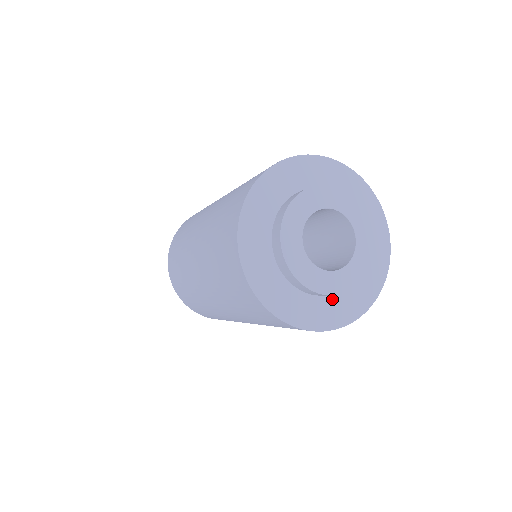
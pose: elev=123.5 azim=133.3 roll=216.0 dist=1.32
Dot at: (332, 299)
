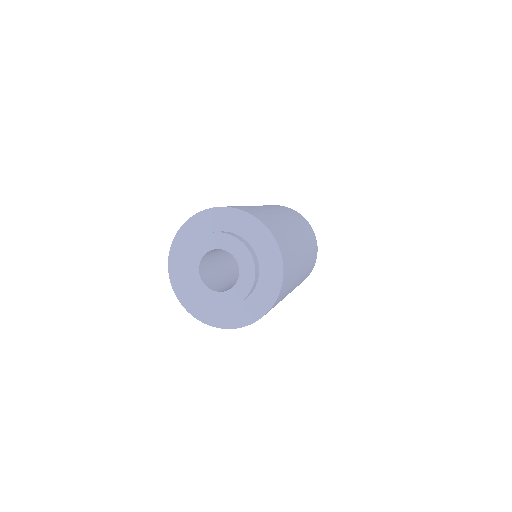
Dot at: (237, 307)
